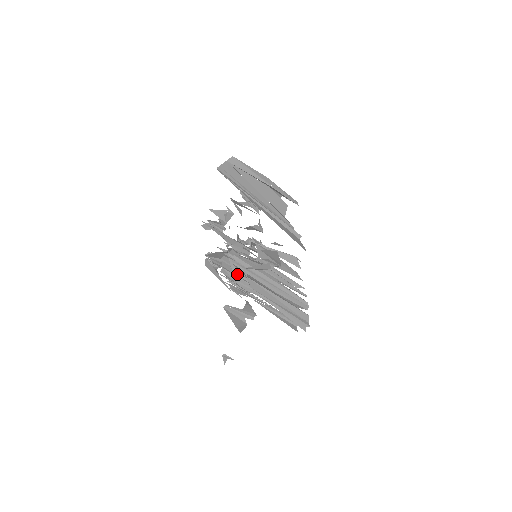
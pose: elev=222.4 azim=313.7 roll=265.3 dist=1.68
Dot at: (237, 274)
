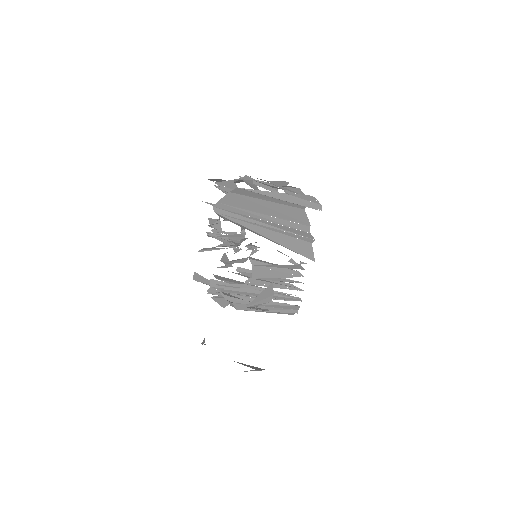
Dot at: occluded
